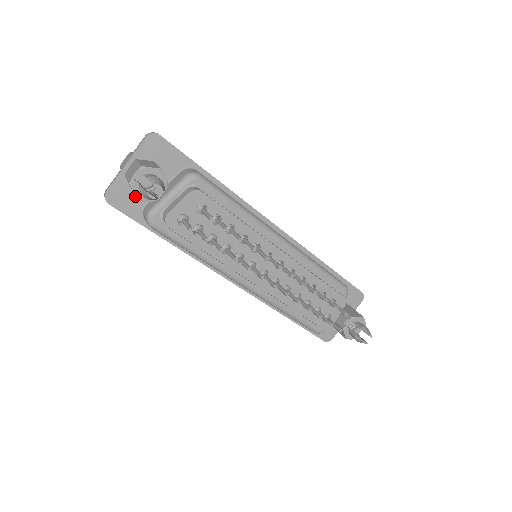
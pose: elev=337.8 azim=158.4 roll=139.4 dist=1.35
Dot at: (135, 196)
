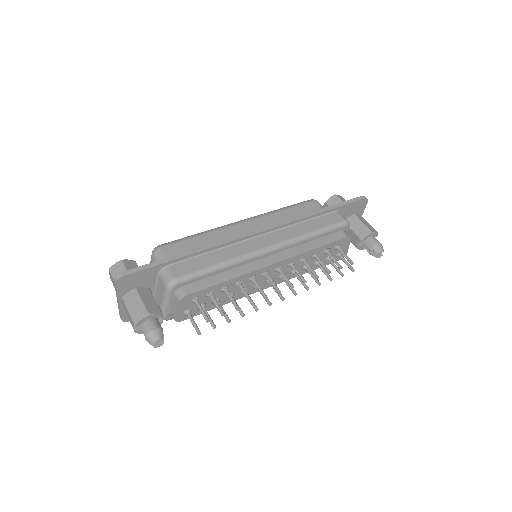
Dot at: occluded
